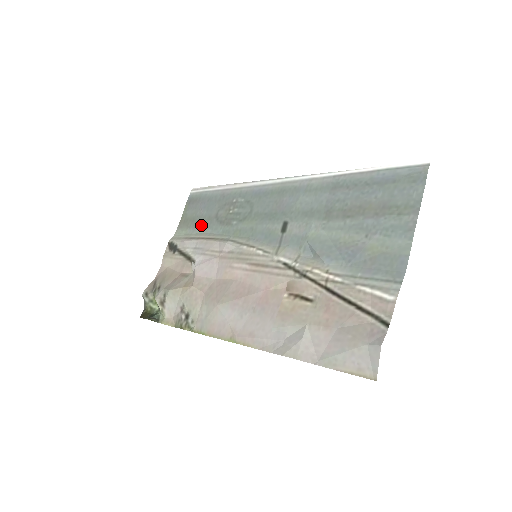
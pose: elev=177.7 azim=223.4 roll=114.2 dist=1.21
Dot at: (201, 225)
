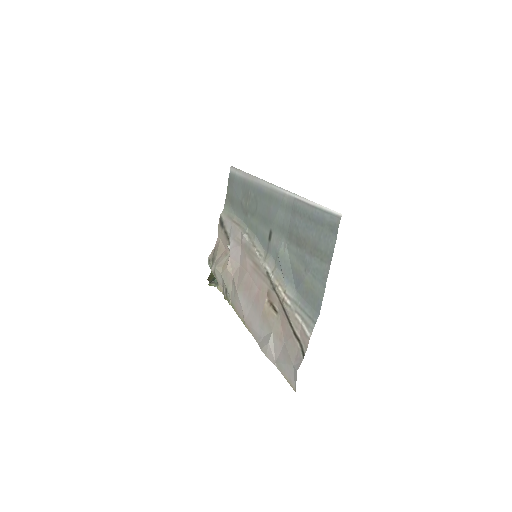
Dot at: (235, 207)
